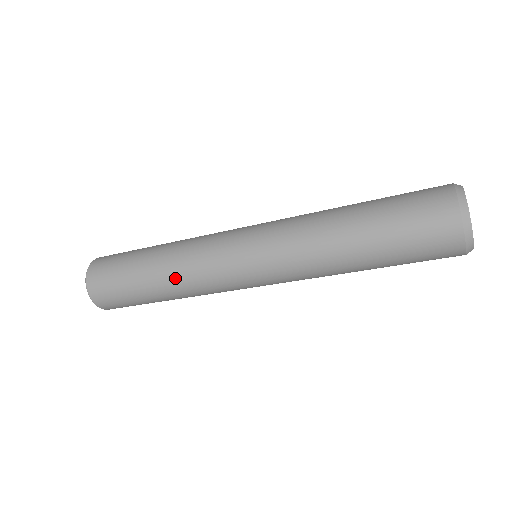
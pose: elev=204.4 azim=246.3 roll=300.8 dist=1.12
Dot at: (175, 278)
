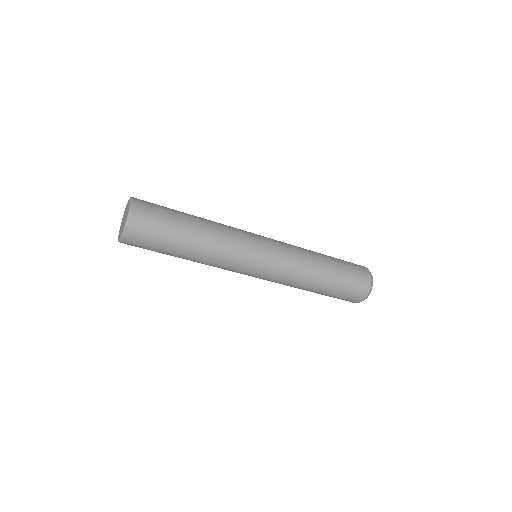
Dot at: (214, 227)
